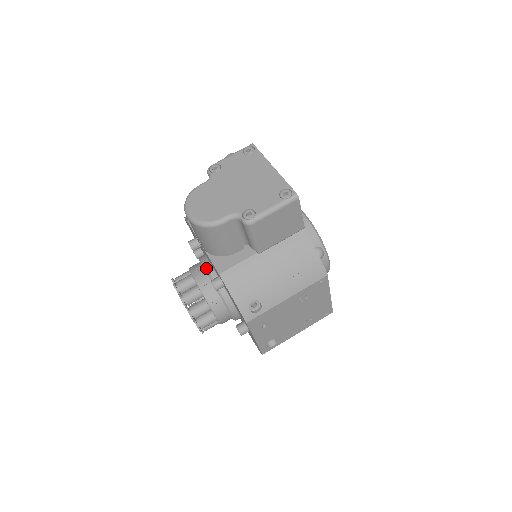
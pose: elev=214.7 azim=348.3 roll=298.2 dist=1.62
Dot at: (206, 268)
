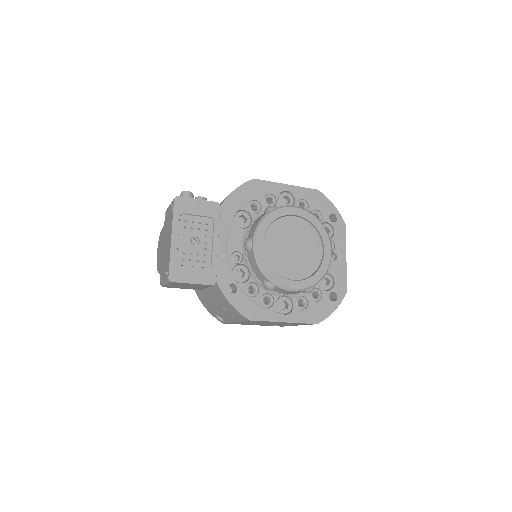
Dot at: occluded
